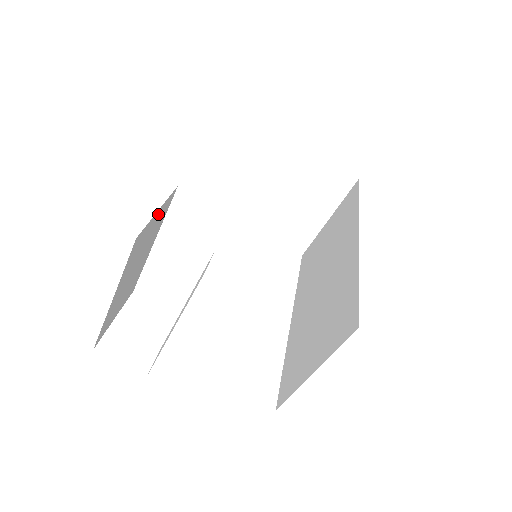
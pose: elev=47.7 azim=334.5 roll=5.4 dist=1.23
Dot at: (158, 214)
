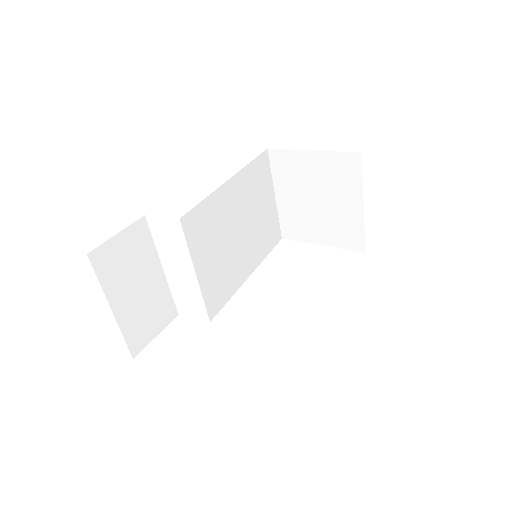
Dot at: (124, 238)
